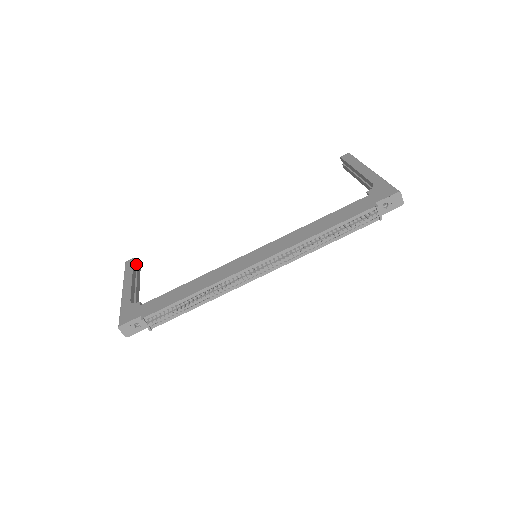
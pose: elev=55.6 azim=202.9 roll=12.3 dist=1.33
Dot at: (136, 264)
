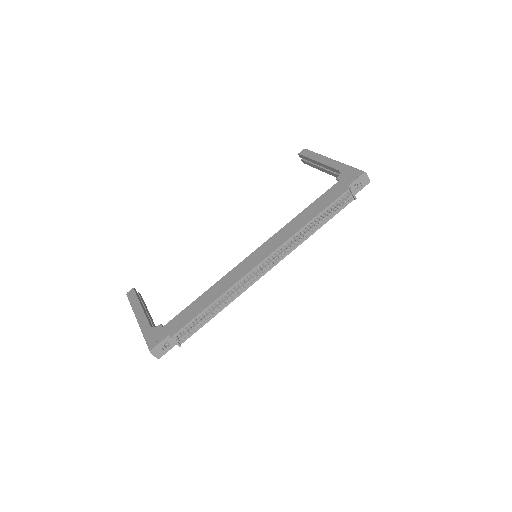
Dot at: occluded
